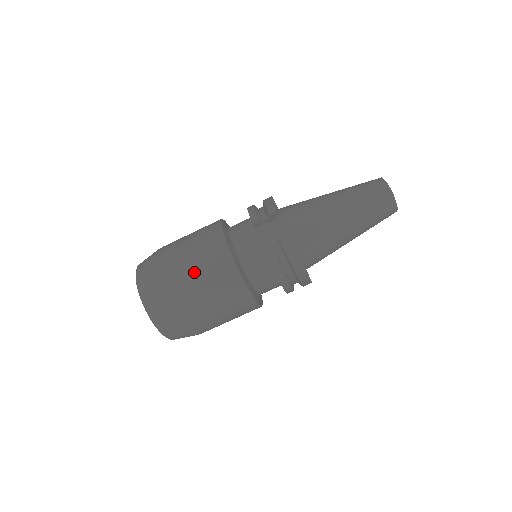
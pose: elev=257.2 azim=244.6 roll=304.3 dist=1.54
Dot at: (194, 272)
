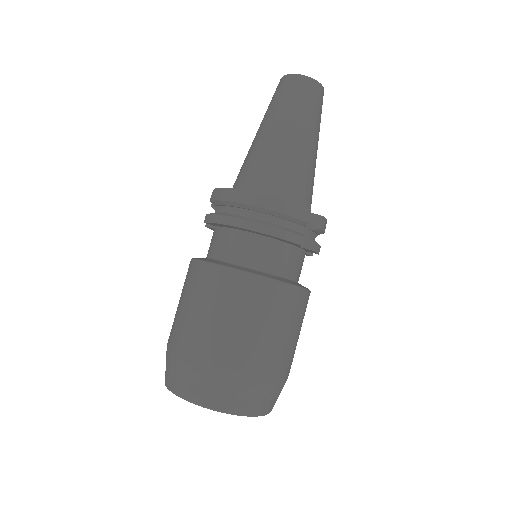
Dot at: (178, 306)
